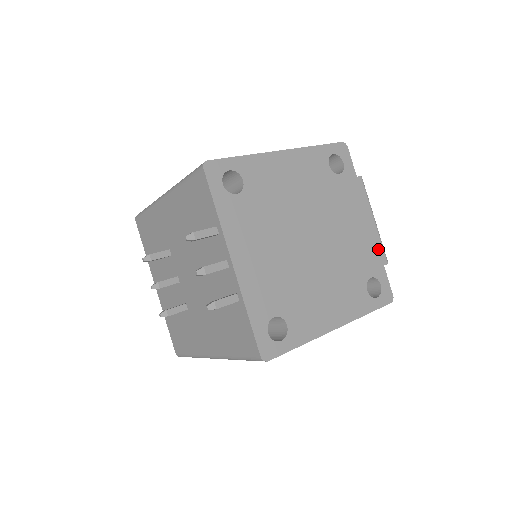
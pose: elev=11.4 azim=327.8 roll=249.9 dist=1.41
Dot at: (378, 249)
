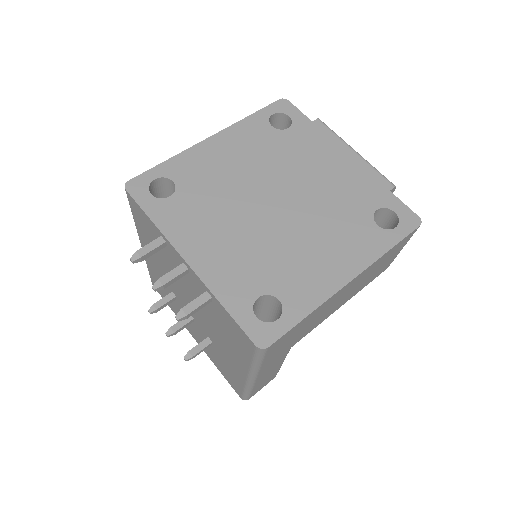
Dot at: (373, 178)
